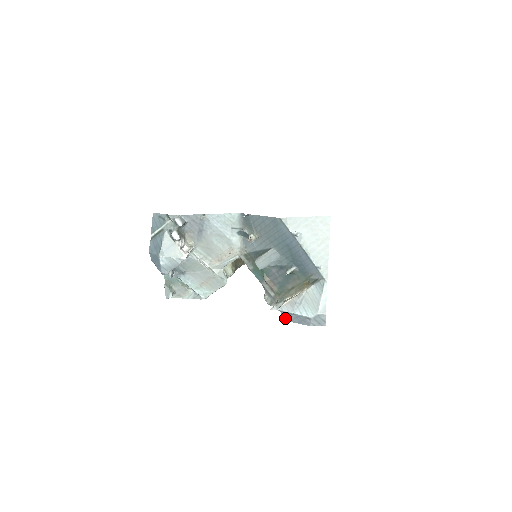
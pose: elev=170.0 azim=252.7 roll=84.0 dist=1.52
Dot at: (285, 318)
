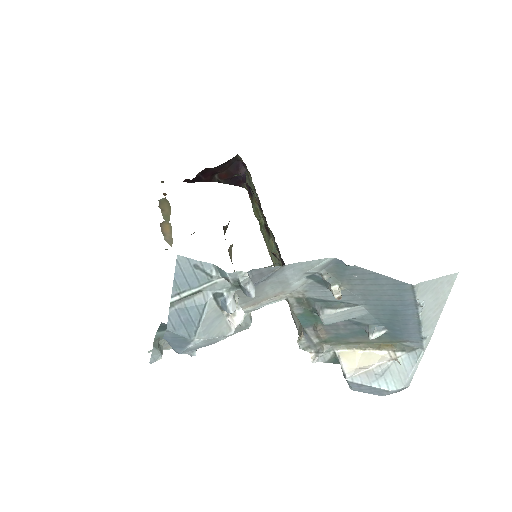
Dot at: (350, 387)
